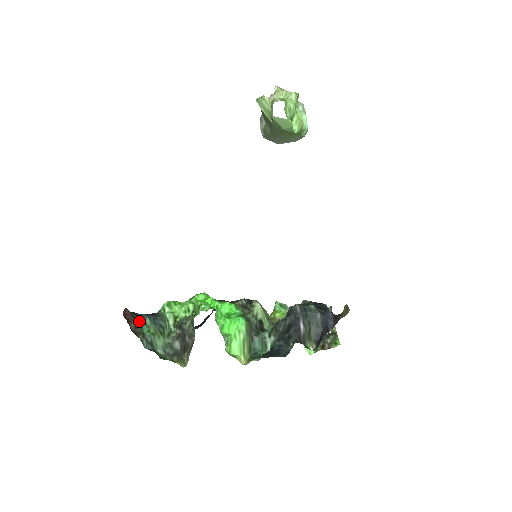
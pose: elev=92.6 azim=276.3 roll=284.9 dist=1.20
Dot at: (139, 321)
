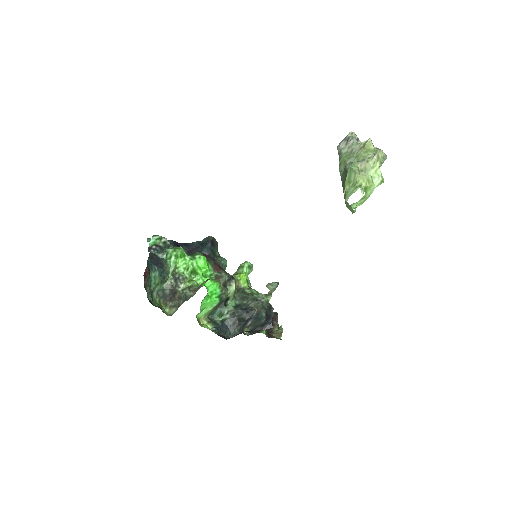
Dot at: (152, 275)
